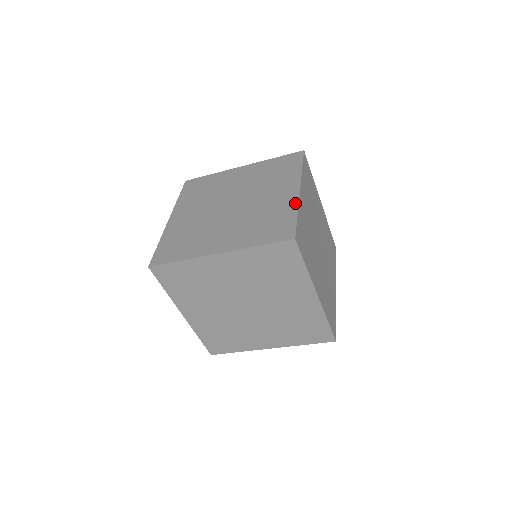
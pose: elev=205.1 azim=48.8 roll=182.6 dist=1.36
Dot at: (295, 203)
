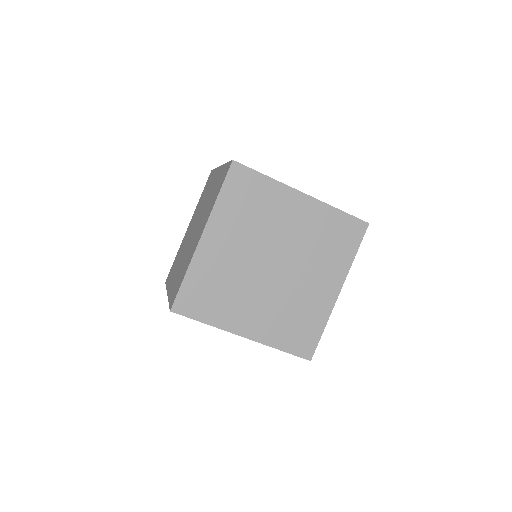
Dot at: occluded
